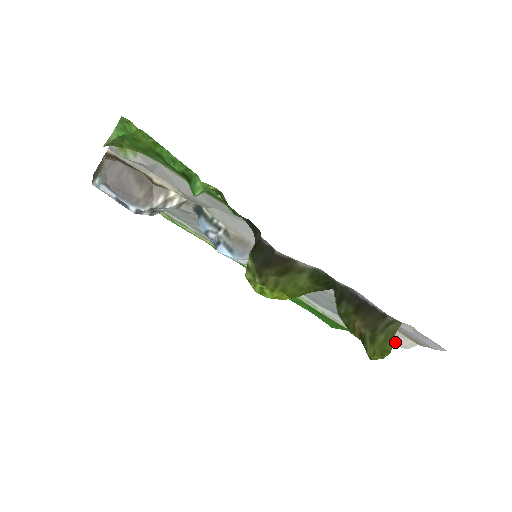
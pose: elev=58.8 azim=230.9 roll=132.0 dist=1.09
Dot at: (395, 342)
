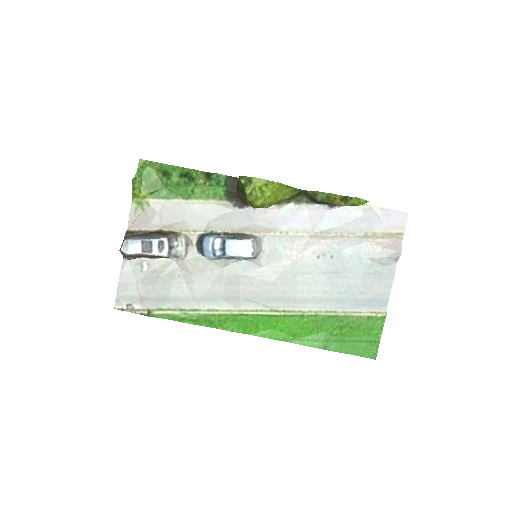
Dot at: (390, 253)
